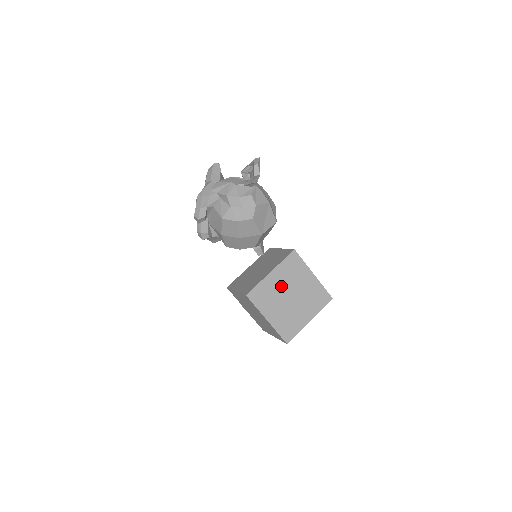
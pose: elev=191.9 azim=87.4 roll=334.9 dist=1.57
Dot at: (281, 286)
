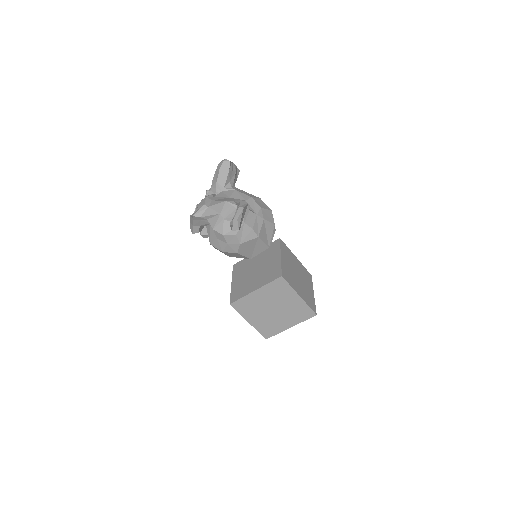
Dot at: (264, 301)
